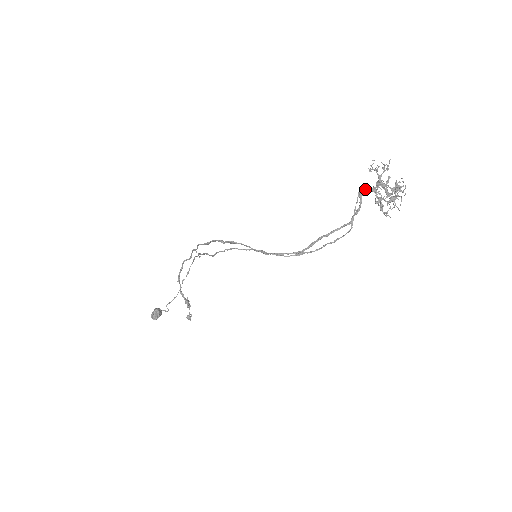
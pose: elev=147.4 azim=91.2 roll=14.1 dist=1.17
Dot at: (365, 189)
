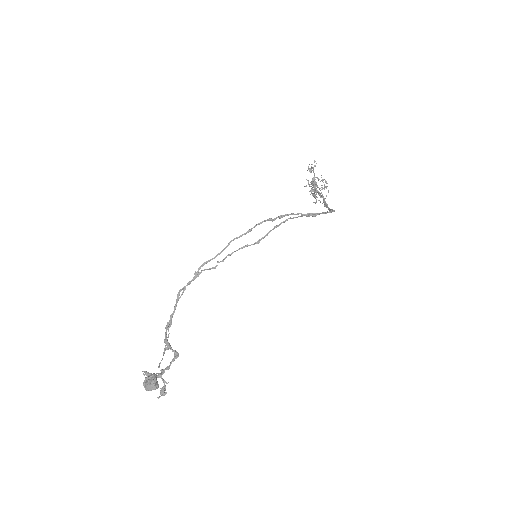
Dot at: (311, 182)
